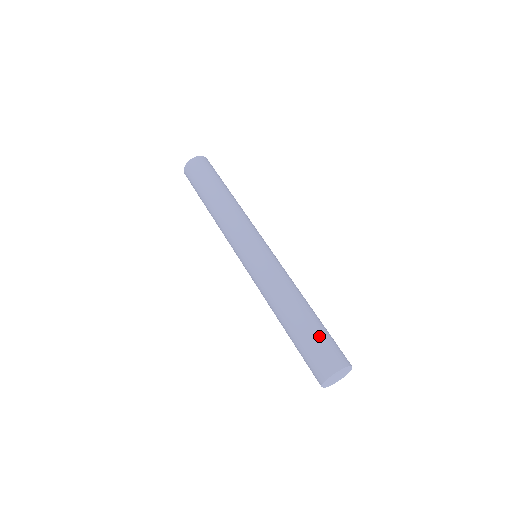
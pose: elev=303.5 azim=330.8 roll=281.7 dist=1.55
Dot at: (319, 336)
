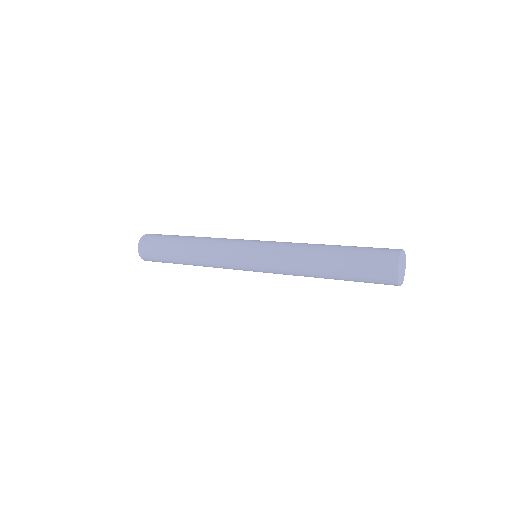
Dot at: occluded
